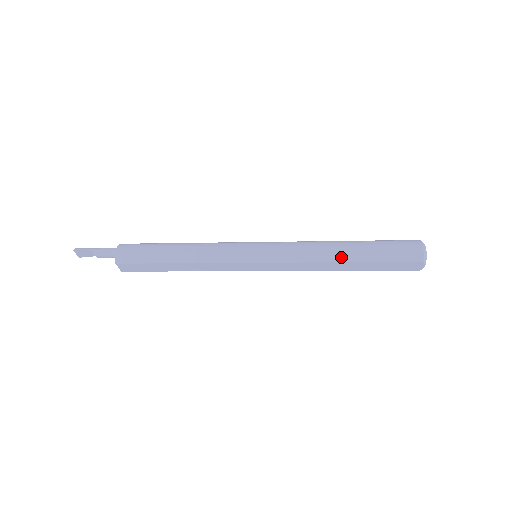
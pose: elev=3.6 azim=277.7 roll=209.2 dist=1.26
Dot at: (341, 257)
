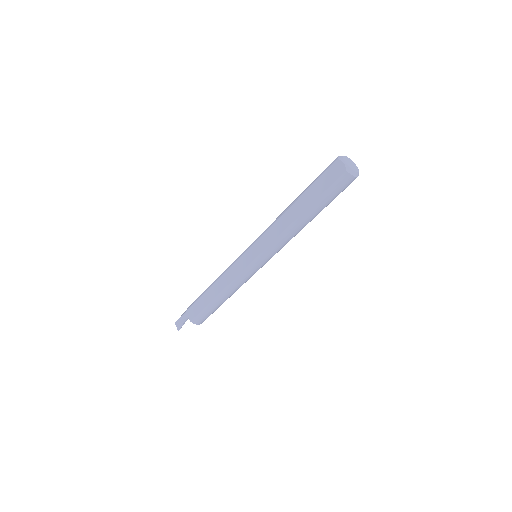
Dot at: (291, 204)
